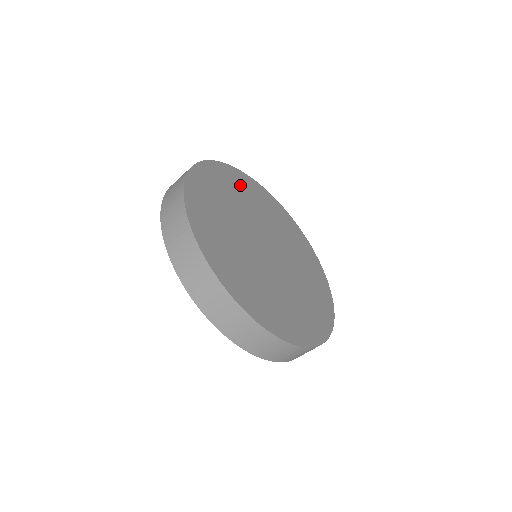
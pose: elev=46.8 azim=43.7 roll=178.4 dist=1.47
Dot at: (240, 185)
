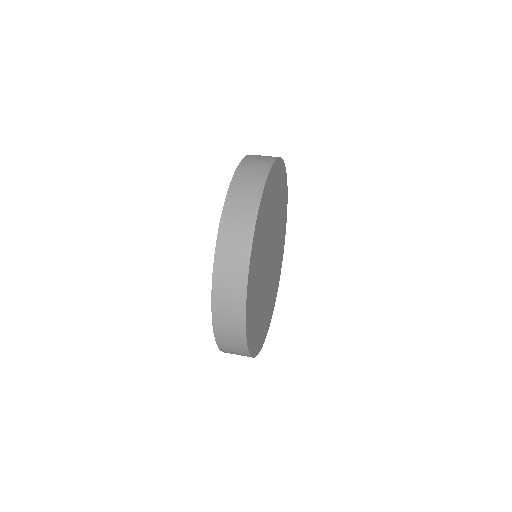
Dot at: occluded
